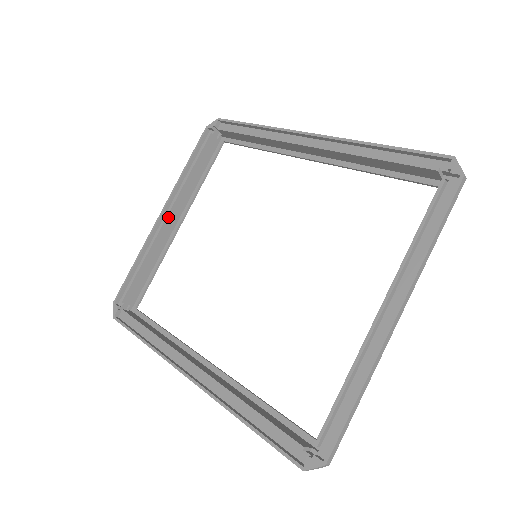
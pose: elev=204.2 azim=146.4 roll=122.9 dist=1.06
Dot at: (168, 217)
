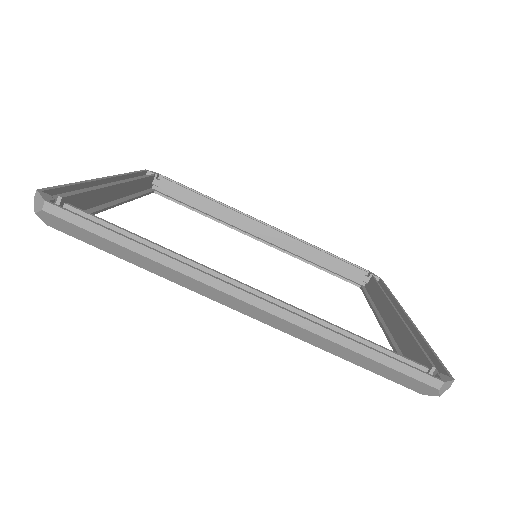
Dot at: (120, 185)
